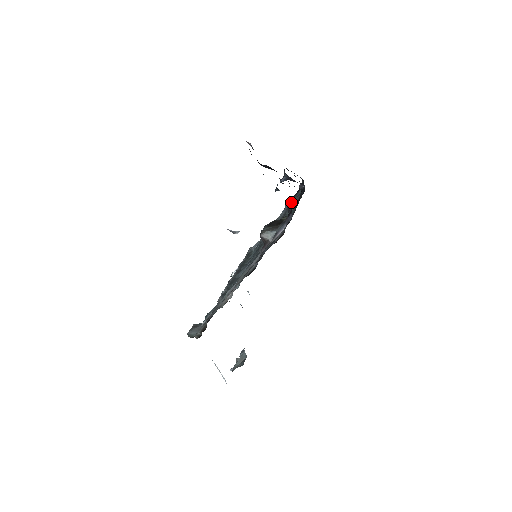
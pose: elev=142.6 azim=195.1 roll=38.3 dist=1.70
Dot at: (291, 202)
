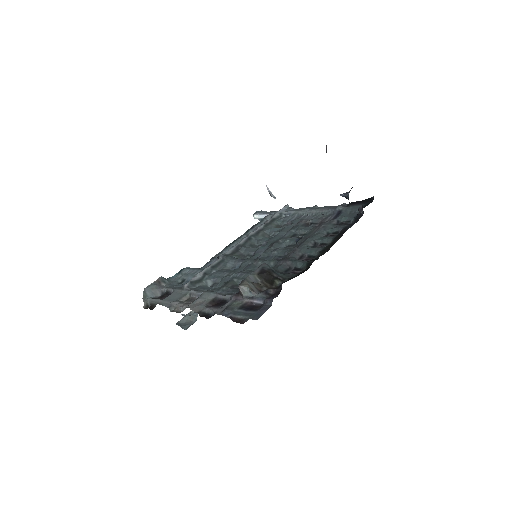
Dot at: (343, 211)
